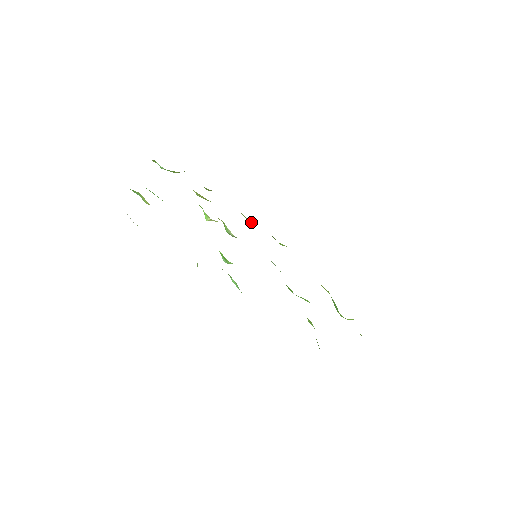
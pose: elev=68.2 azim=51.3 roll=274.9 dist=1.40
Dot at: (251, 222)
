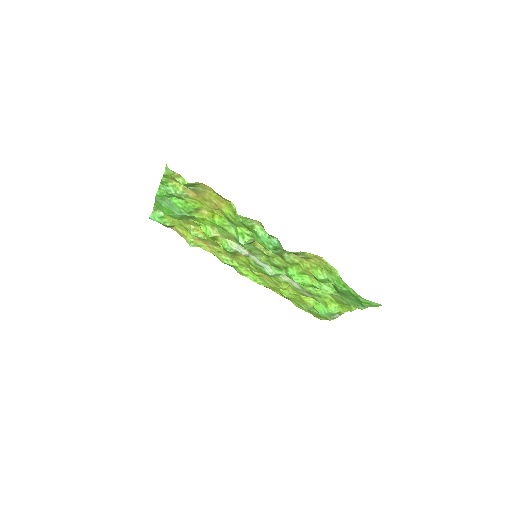
Dot at: (232, 264)
